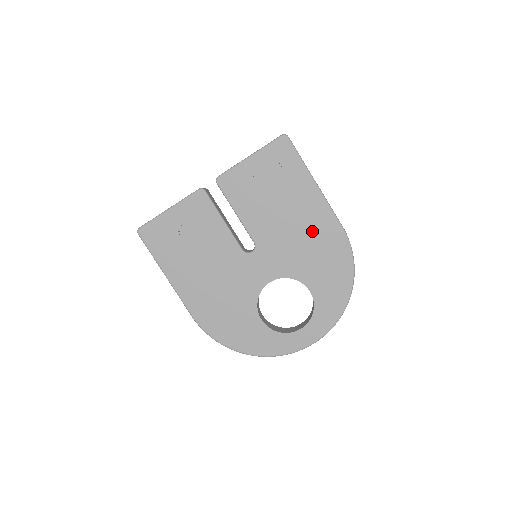
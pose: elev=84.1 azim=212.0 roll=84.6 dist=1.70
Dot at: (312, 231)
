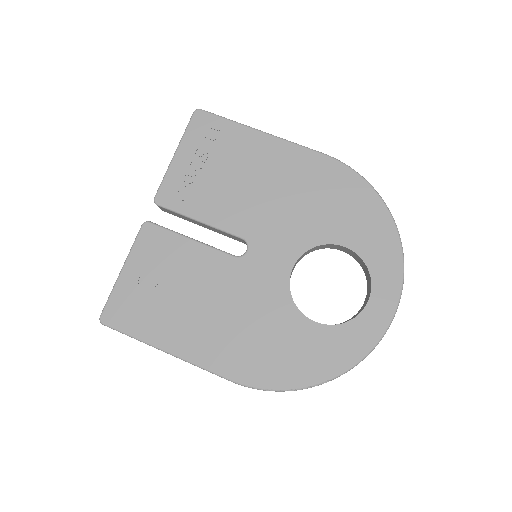
Dot at: (296, 181)
